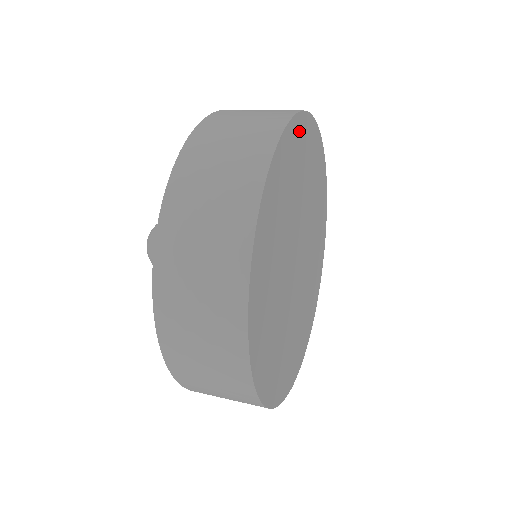
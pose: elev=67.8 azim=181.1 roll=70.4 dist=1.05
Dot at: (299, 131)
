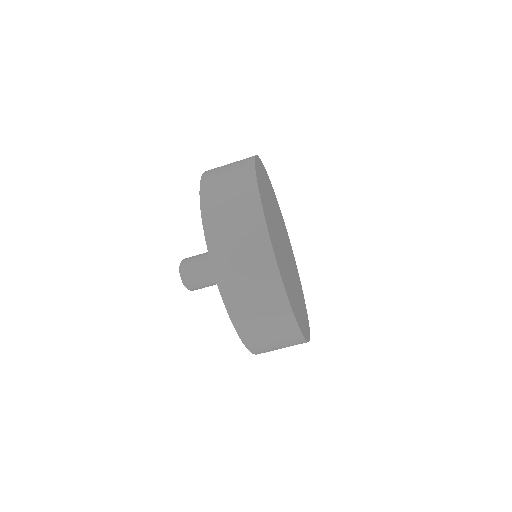
Dot at: (271, 236)
